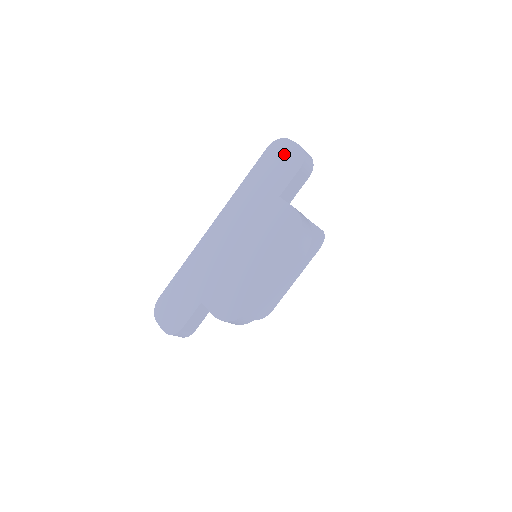
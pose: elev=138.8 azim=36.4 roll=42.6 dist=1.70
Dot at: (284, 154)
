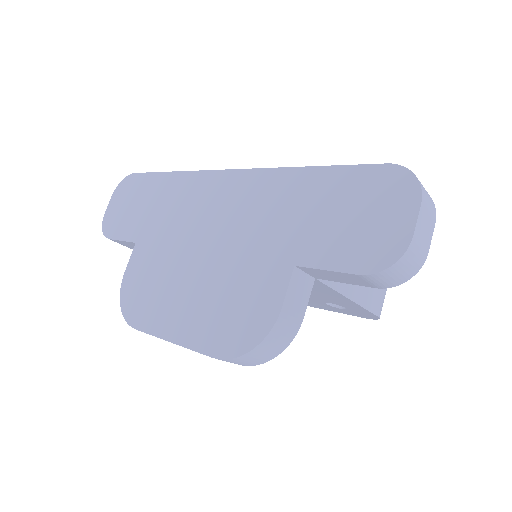
Dot at: (382, 215)
